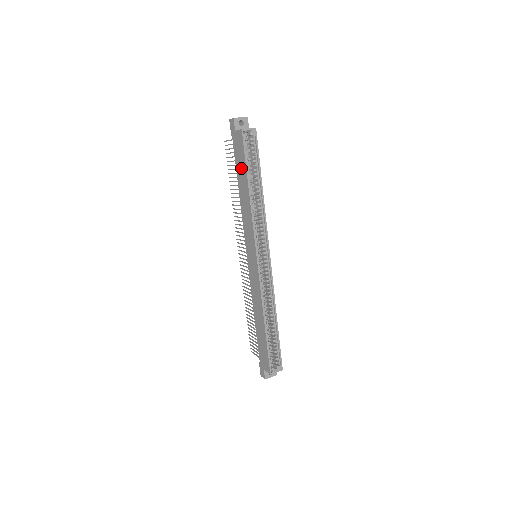
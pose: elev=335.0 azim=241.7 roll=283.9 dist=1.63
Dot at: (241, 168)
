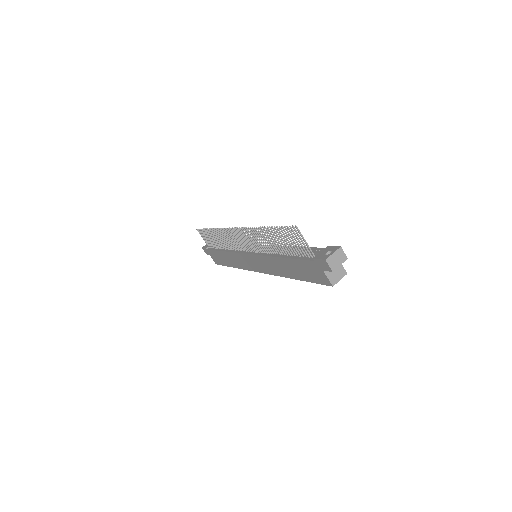
Dot at: (300, 271)
